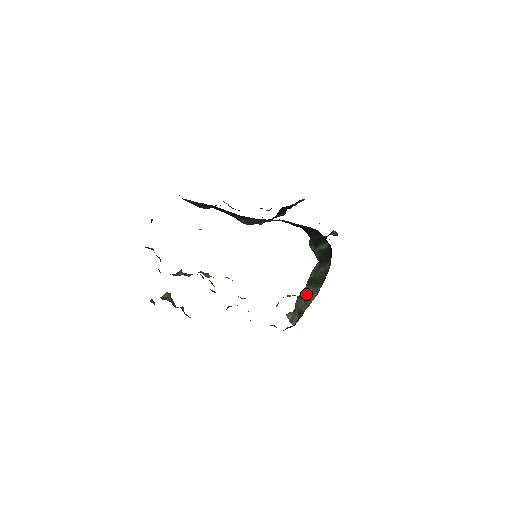
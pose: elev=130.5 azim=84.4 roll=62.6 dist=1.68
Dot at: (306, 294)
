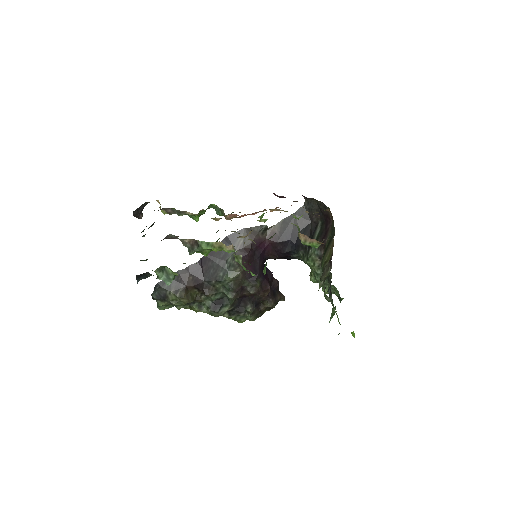
Dot at: (326, 257)
